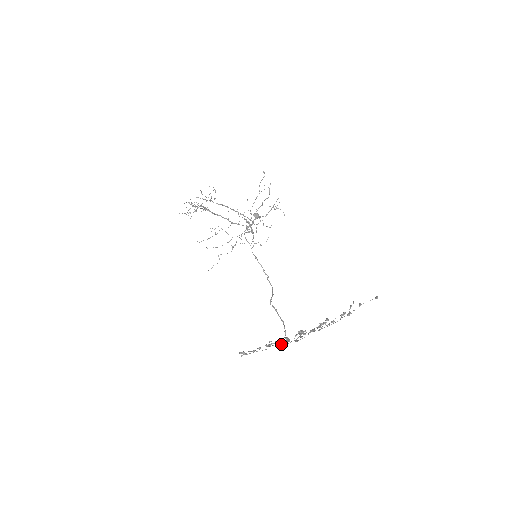
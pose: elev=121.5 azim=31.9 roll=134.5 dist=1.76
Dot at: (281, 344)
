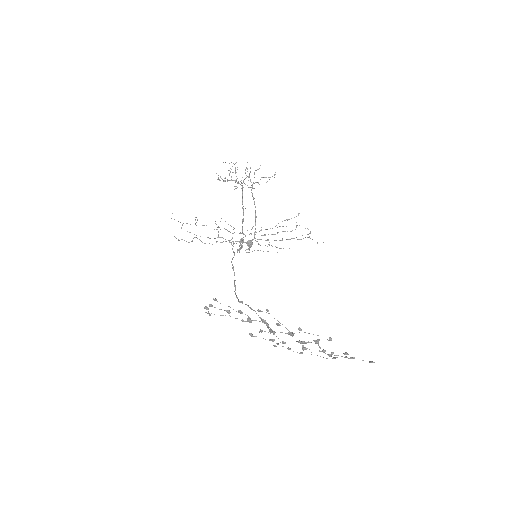
Dot at: occluded
